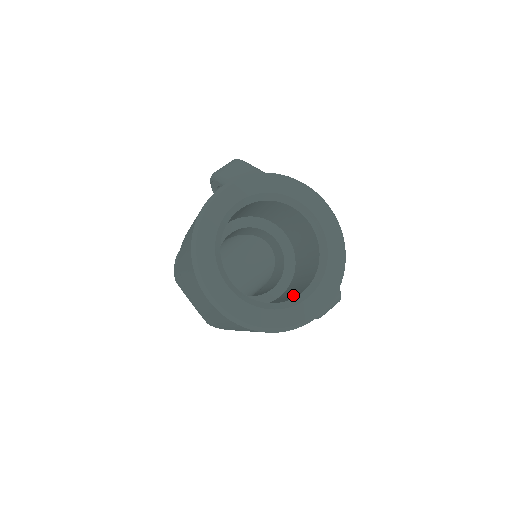
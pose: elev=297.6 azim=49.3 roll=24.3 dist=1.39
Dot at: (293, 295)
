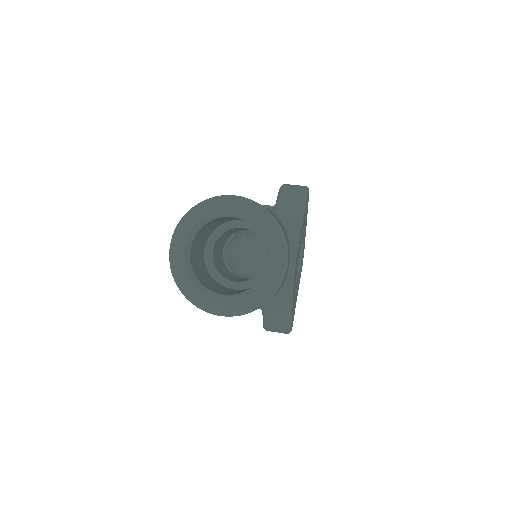
Dot at: (224, 292)
